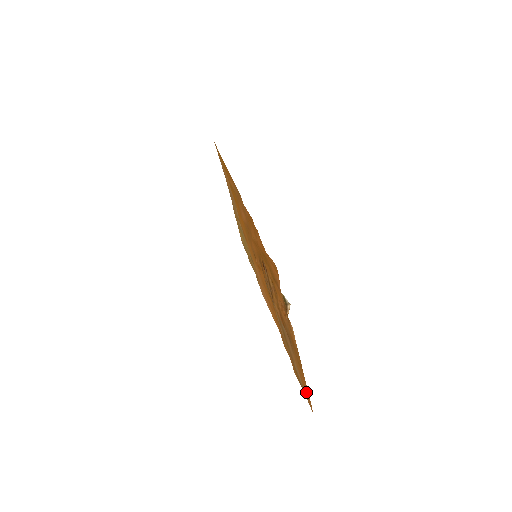
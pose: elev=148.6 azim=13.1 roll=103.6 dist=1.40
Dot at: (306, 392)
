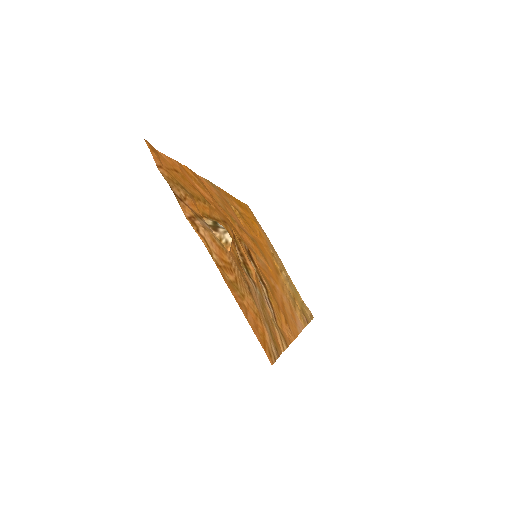
Dot at: (260, 336)
